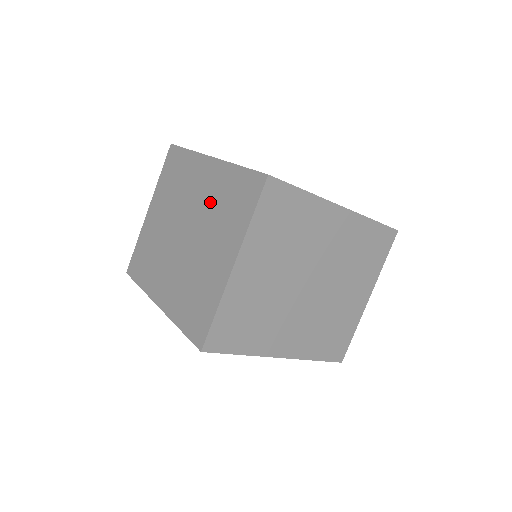
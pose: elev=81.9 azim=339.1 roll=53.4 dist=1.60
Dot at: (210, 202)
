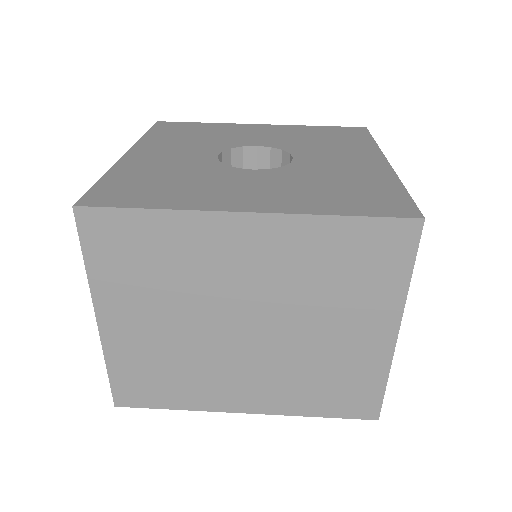
Dot at: occluded
